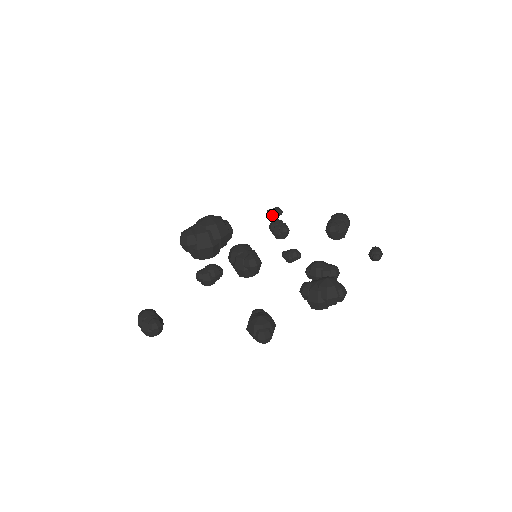
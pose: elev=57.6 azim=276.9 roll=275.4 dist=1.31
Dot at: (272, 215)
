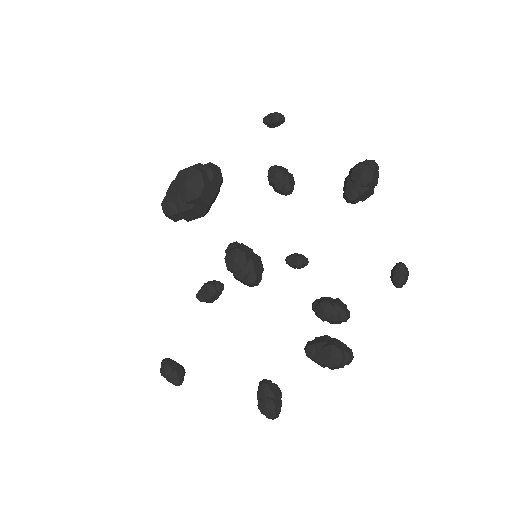
Dot at: occluded
